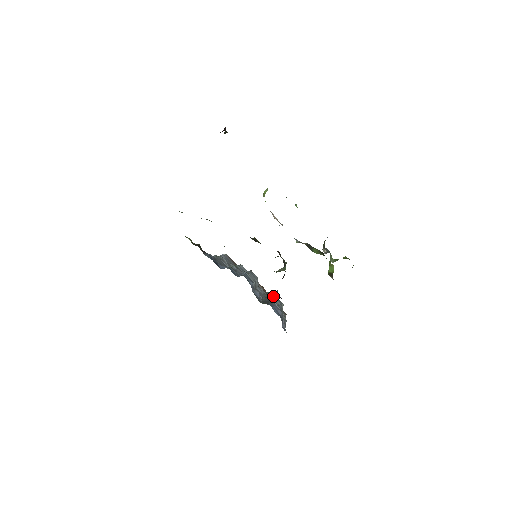
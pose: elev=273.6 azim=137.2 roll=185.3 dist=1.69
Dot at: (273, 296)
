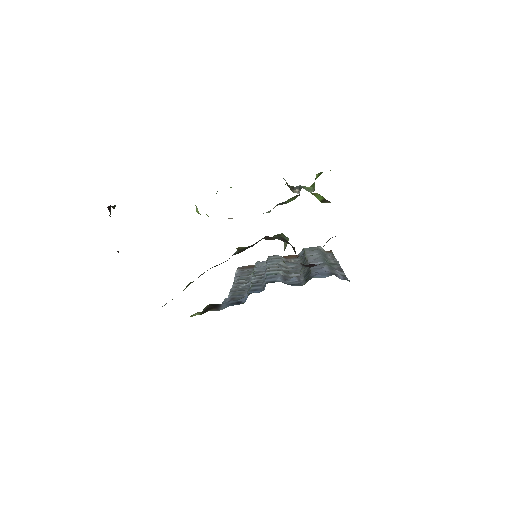
Dot at: (306, 255)
